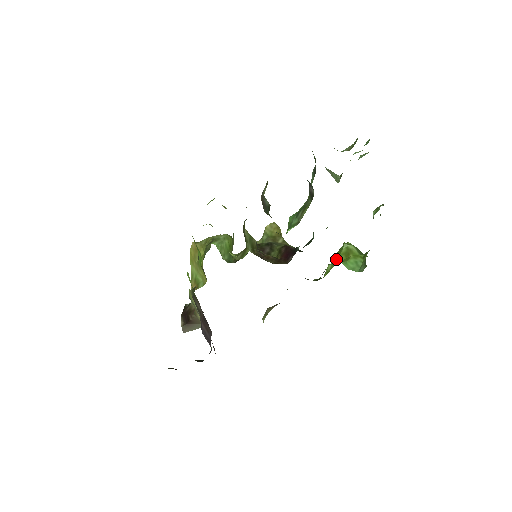
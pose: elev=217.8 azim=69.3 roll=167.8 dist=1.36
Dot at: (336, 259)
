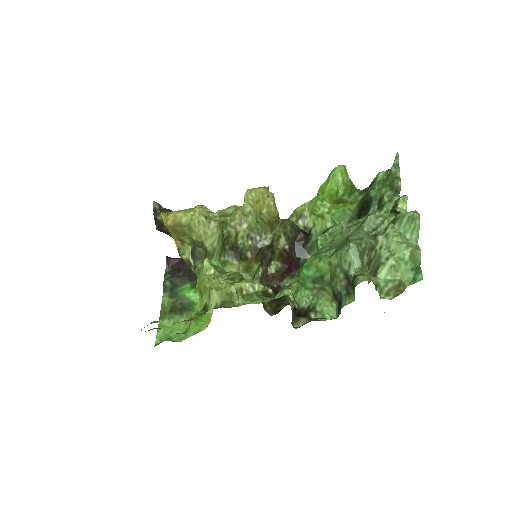
Dot at: (325, 197)
